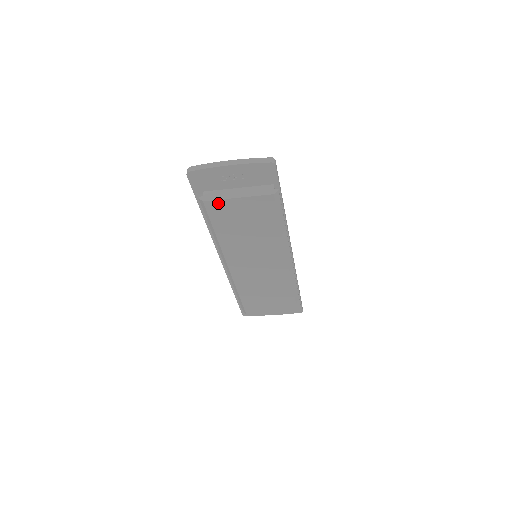
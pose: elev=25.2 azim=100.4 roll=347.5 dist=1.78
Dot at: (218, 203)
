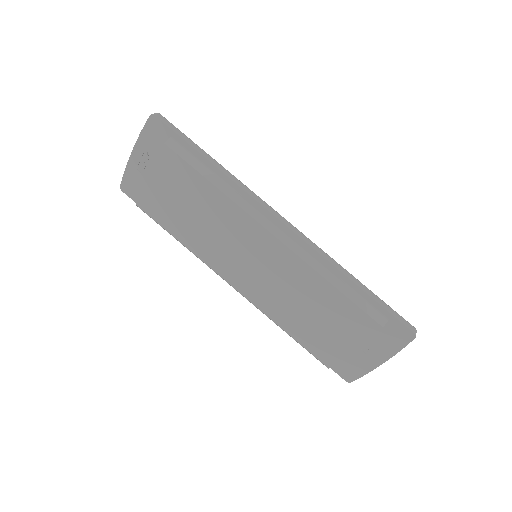
Dot at: (145, 197)
